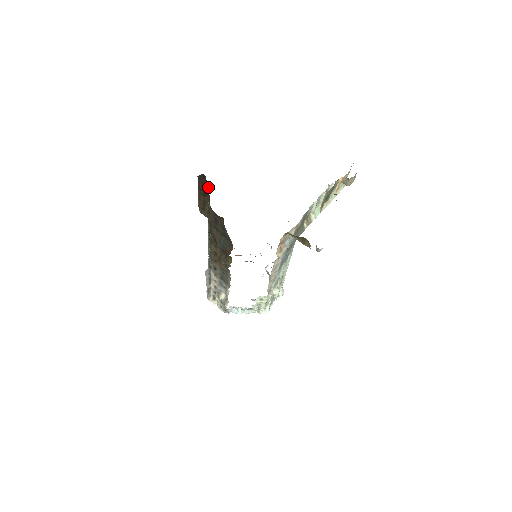
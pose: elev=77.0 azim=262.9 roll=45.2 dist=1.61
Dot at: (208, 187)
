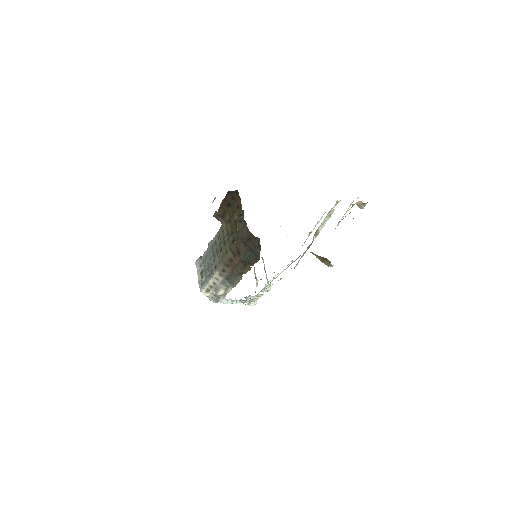
Dot at: (239, 202)
